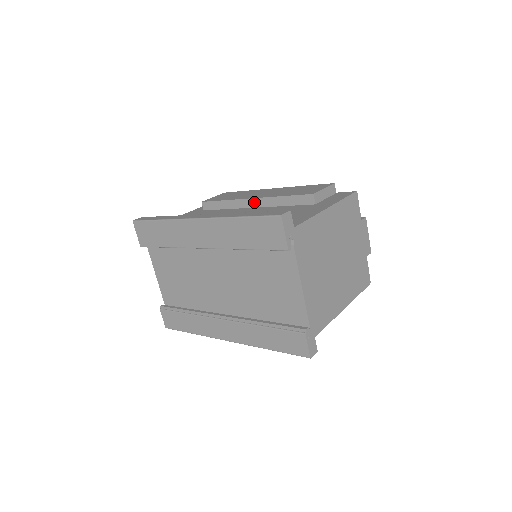
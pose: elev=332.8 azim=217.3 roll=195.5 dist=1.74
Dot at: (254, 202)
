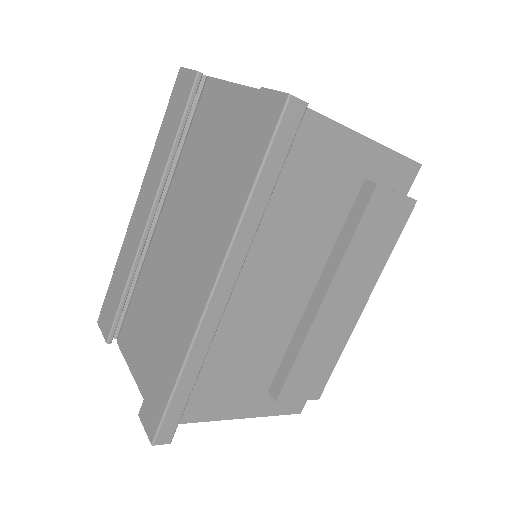
Dot at: occluded
